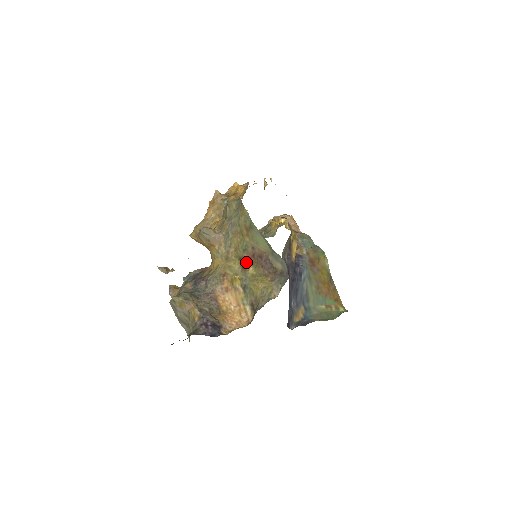
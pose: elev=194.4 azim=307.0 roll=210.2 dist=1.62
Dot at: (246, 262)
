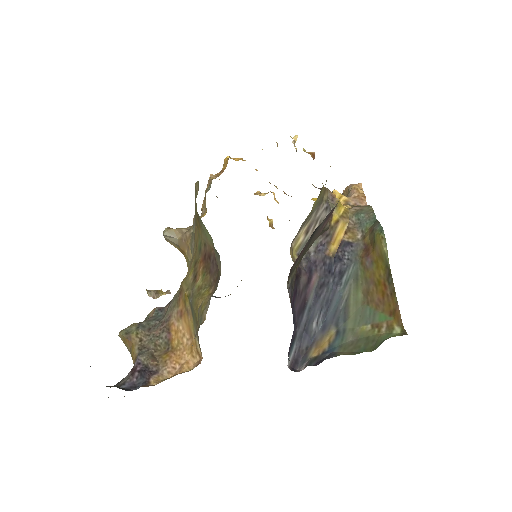
Dot at: (198, 268)
